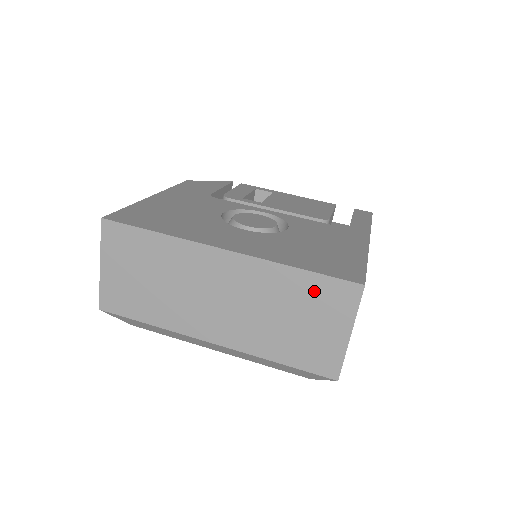
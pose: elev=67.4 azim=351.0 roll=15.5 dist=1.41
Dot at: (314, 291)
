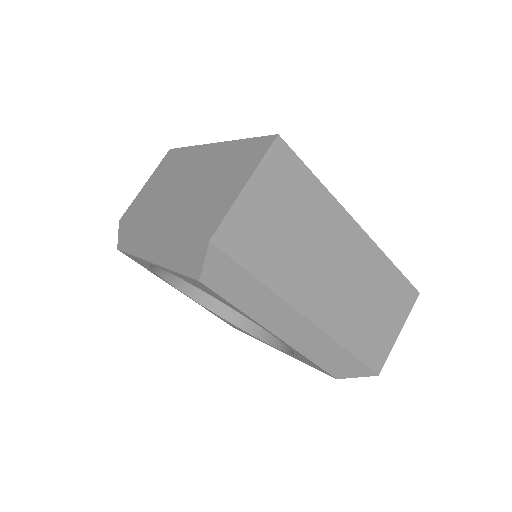
Dot at: (396, 288)
